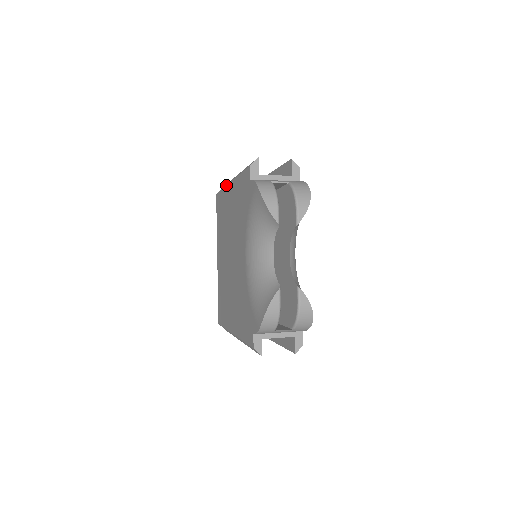
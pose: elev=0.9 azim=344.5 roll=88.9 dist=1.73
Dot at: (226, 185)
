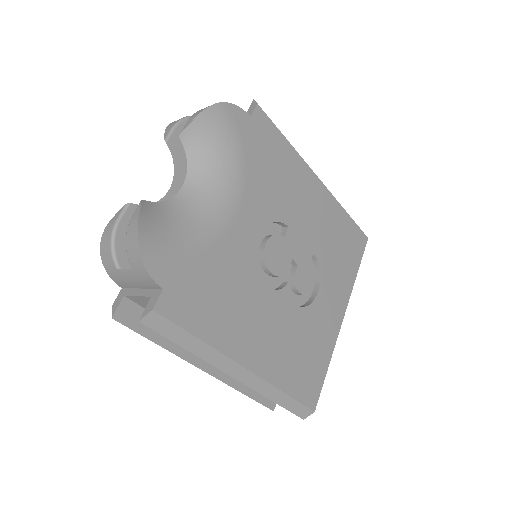
Dot at: occluded
